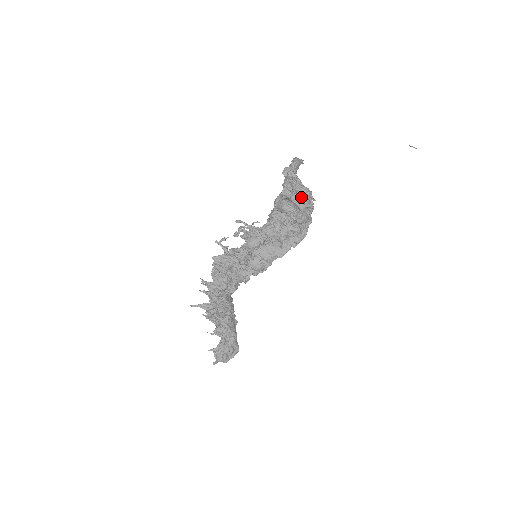
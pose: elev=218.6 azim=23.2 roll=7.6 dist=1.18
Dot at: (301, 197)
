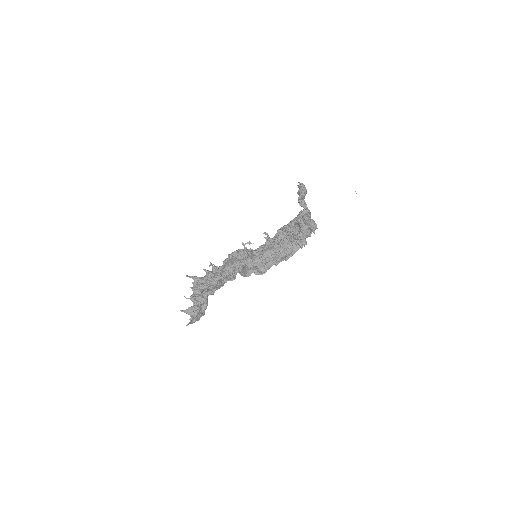
Dot at: (309, 228)
